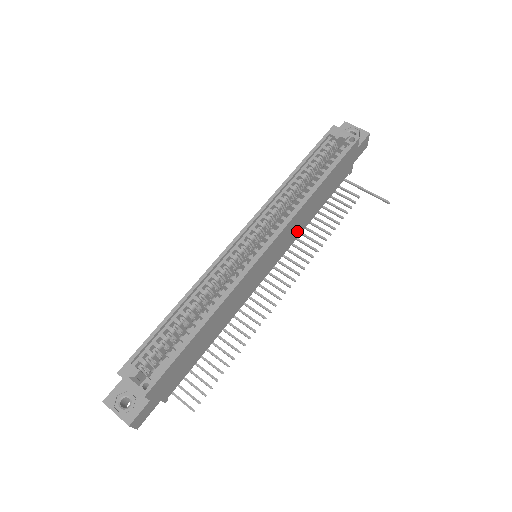
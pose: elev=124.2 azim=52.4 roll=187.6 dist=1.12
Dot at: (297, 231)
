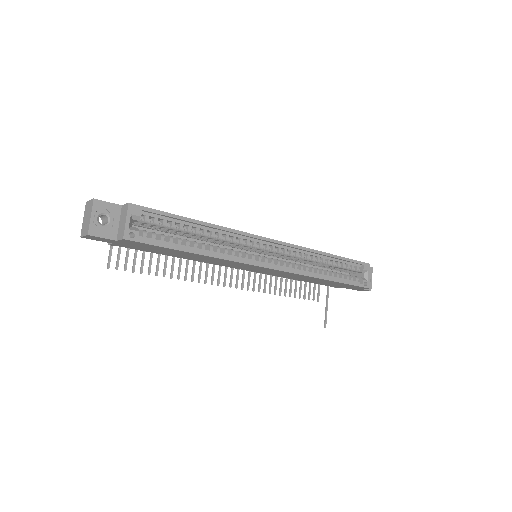
Dot at: (285, 276)
